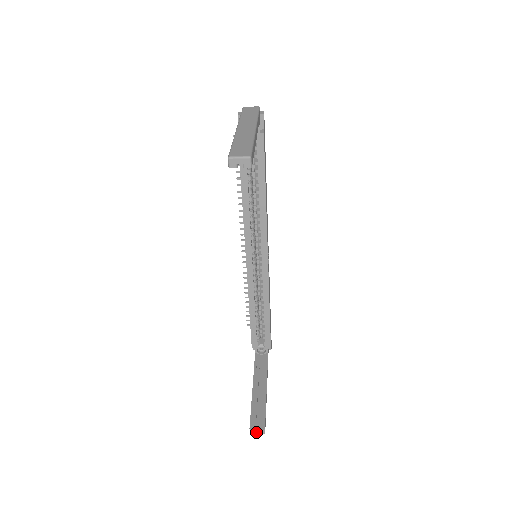
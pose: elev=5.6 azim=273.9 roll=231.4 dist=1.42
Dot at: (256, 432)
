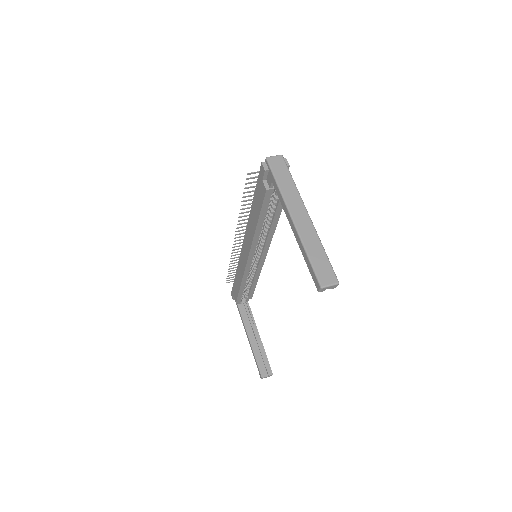
Dot at: (266, 377)
